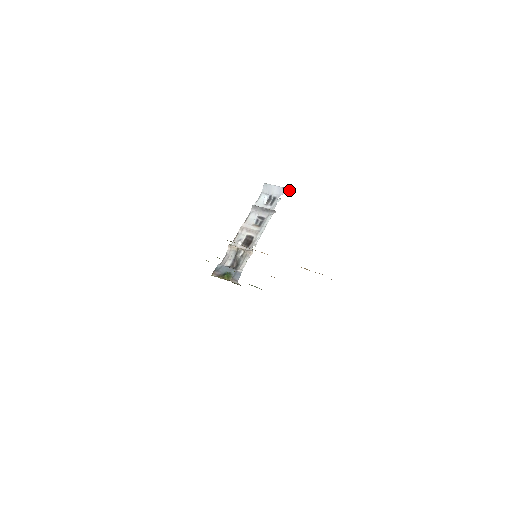
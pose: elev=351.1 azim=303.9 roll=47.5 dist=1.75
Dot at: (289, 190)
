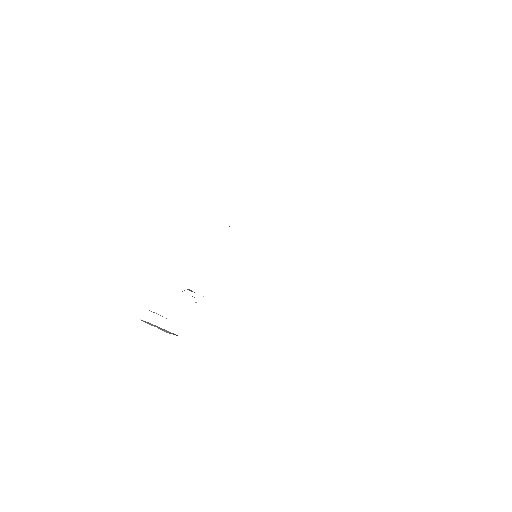
Dot at: (172, 333)
